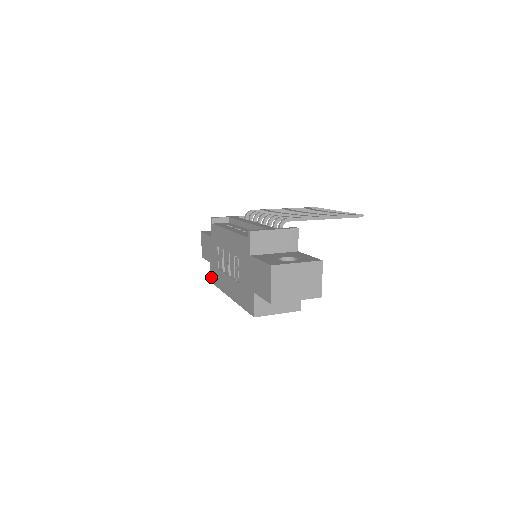
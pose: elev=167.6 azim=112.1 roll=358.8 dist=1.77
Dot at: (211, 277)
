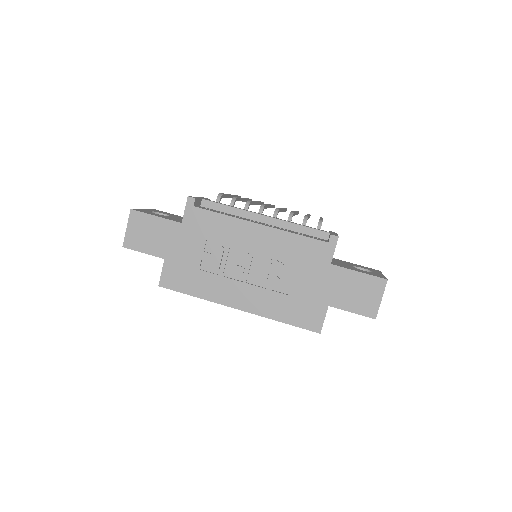
Dot at: (163, 279)
